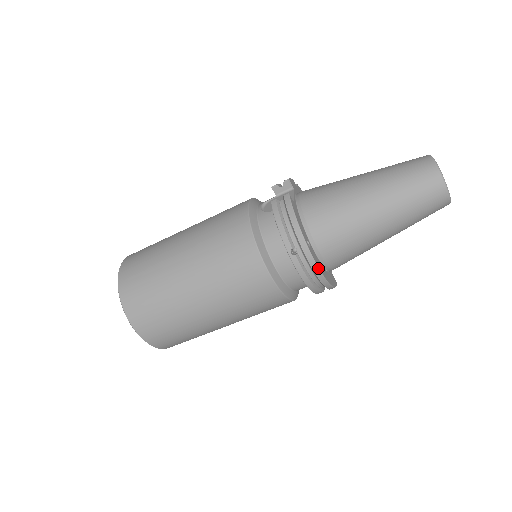
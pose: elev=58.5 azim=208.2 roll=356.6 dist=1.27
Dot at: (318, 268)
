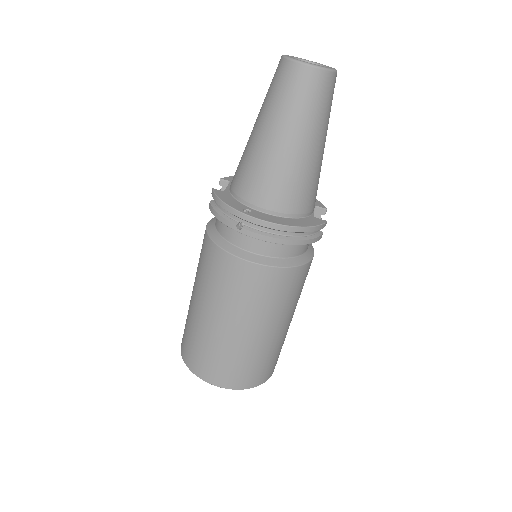
Dot at: (268, 222)
